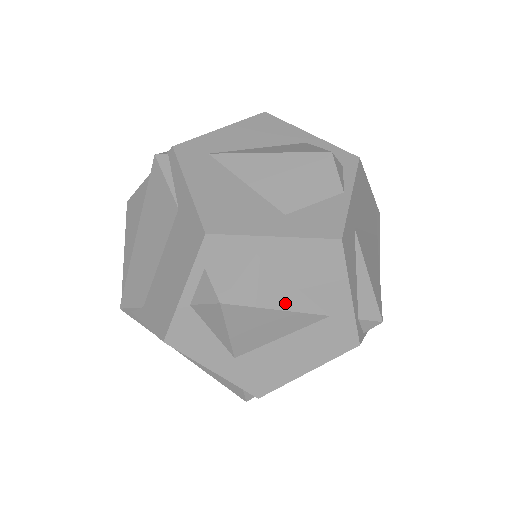
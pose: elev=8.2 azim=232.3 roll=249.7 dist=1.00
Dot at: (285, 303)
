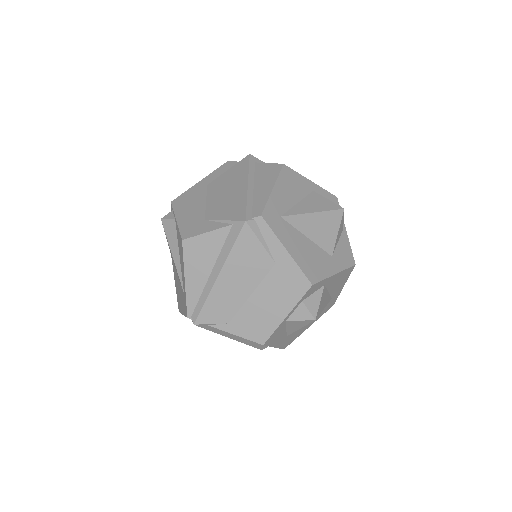
Dot at: (326, 303)
